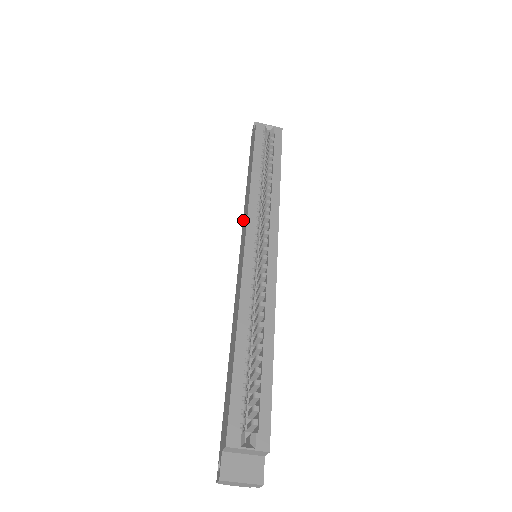
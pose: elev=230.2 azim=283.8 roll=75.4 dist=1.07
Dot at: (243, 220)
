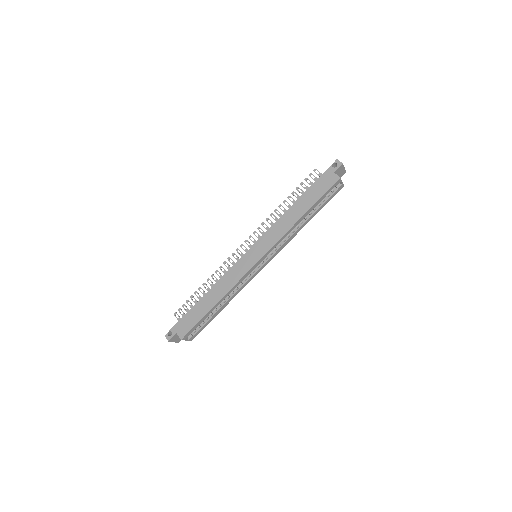
Dot at: (271, 230)
